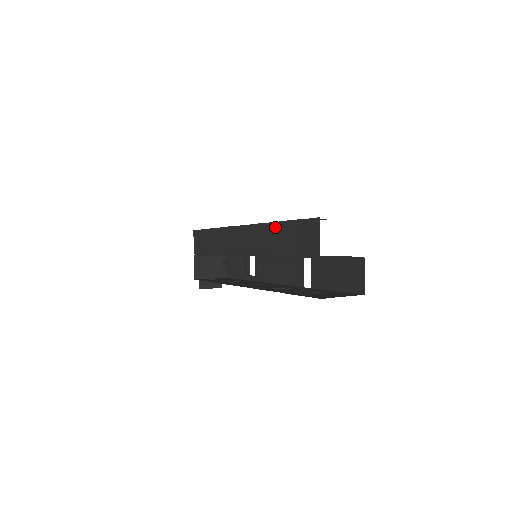
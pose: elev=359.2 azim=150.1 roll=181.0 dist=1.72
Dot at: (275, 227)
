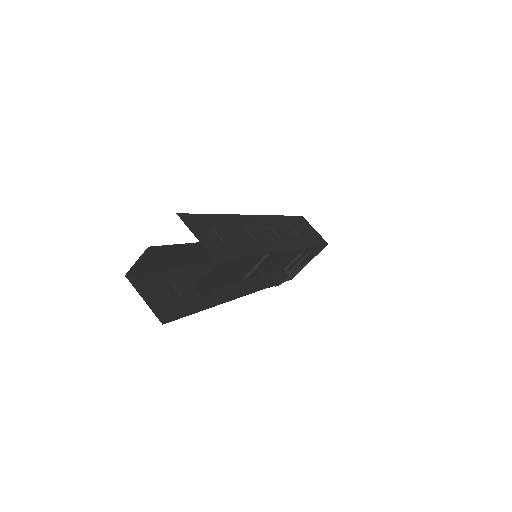
Dot at: occluded
